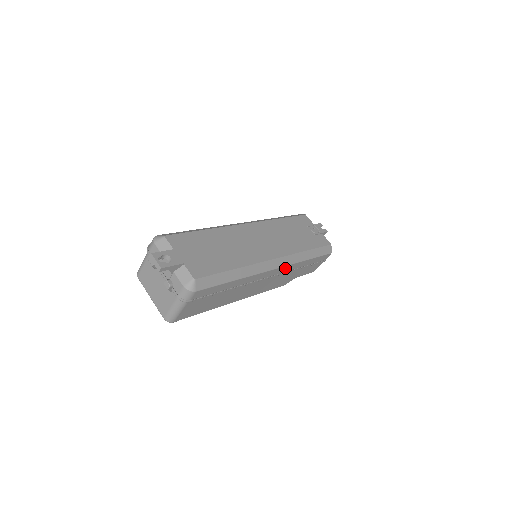
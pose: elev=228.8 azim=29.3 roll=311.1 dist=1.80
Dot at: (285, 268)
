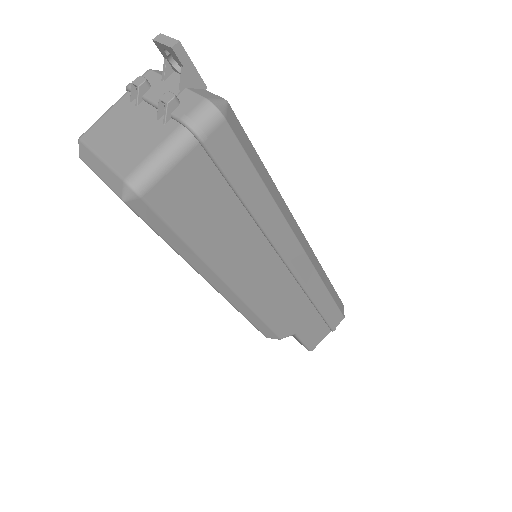
Dot at: (308, 270)
